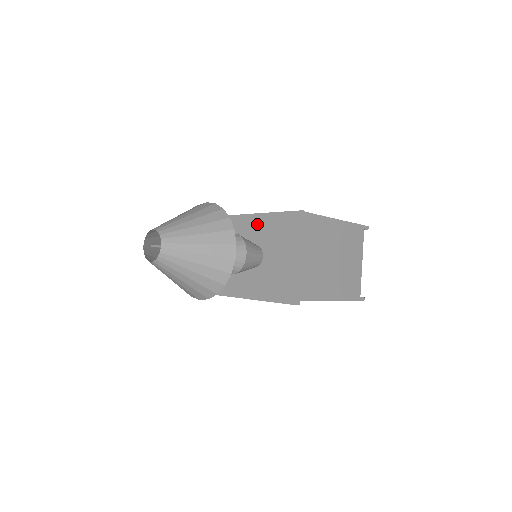
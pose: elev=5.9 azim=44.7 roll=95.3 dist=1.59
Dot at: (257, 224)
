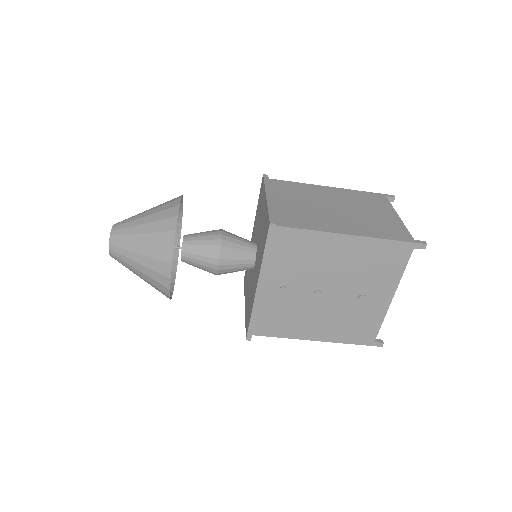
Dot at: (253, 236)
